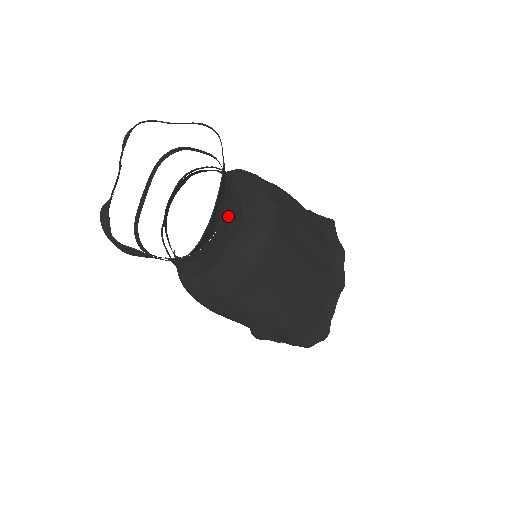
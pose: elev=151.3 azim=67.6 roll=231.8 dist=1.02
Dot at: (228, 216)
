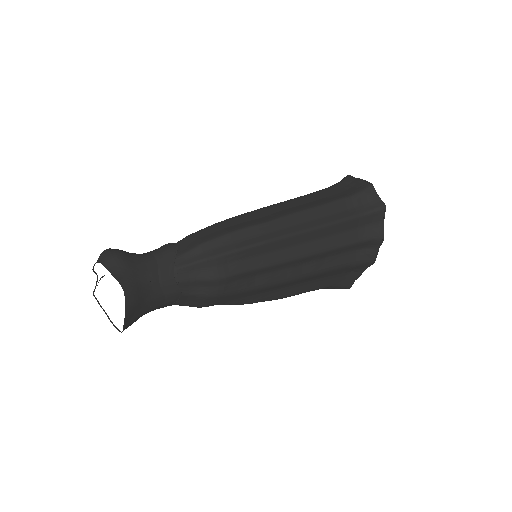
Dot at: (159, 303)
